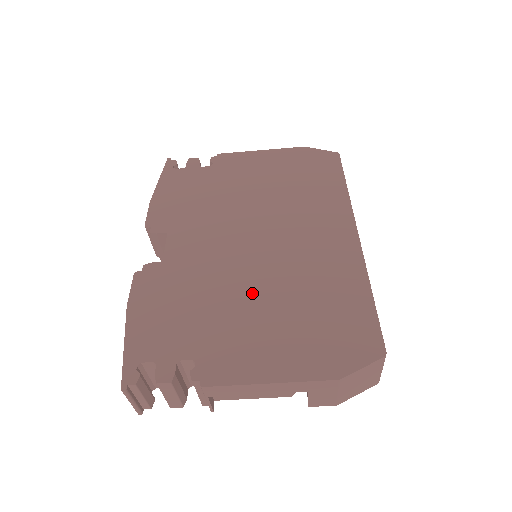
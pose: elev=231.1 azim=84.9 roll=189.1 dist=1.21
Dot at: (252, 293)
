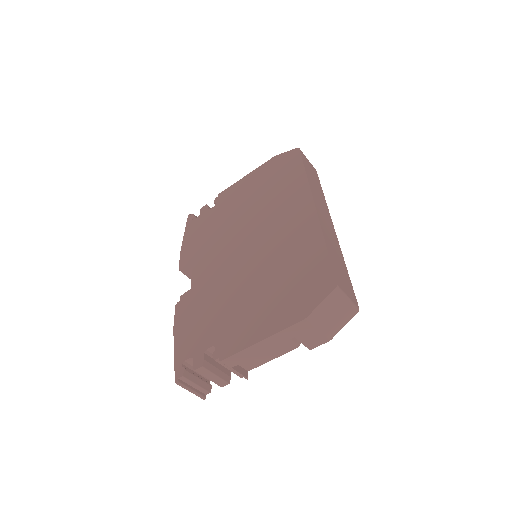
Dot at: (246, 284)
